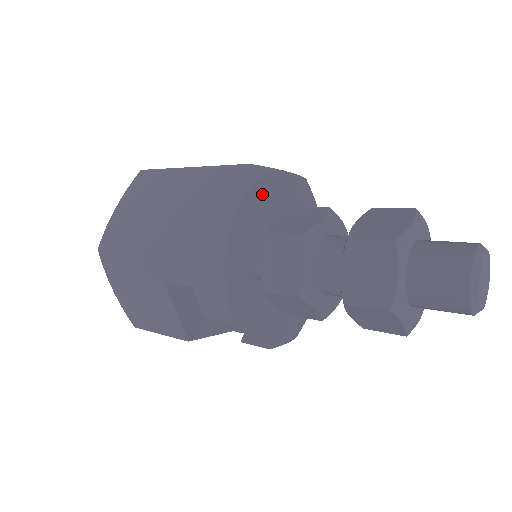
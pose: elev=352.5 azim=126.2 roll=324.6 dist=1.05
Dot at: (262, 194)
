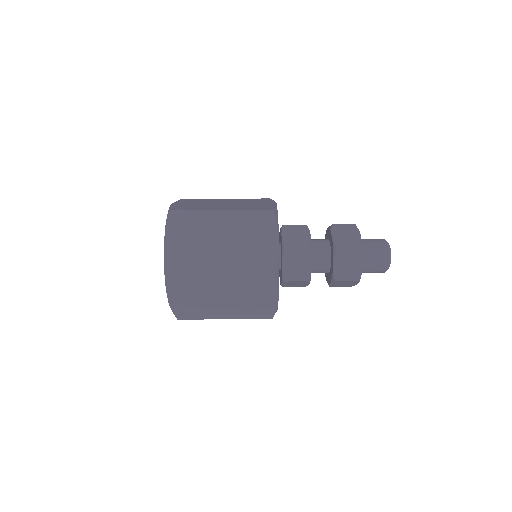
Dot at: occluded
